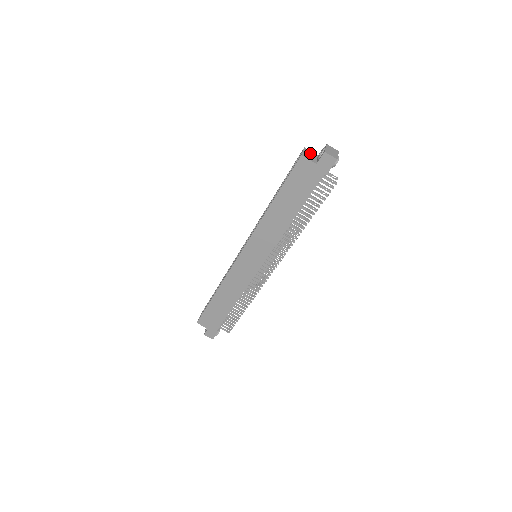
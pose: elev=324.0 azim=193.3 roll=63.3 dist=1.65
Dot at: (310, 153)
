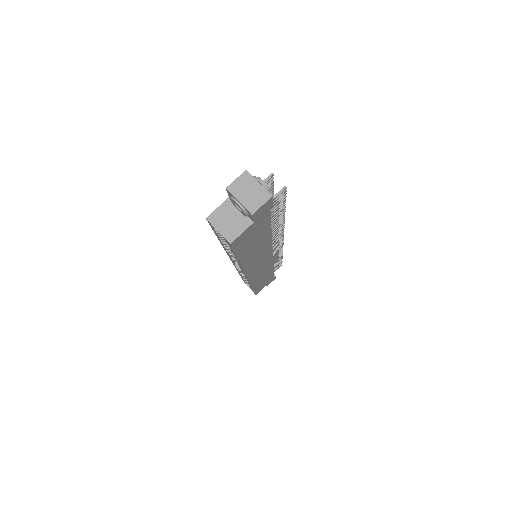
Dot at: (222, 216)
